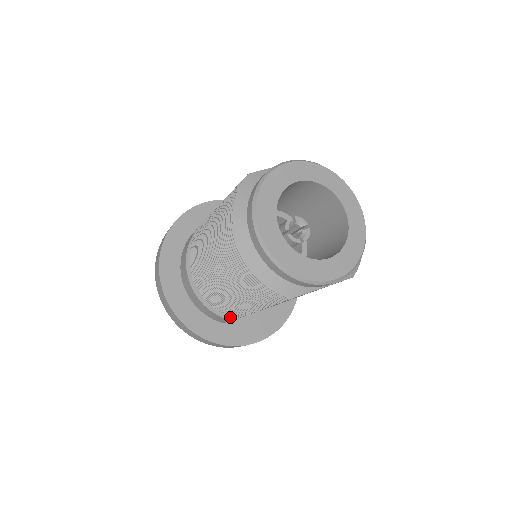
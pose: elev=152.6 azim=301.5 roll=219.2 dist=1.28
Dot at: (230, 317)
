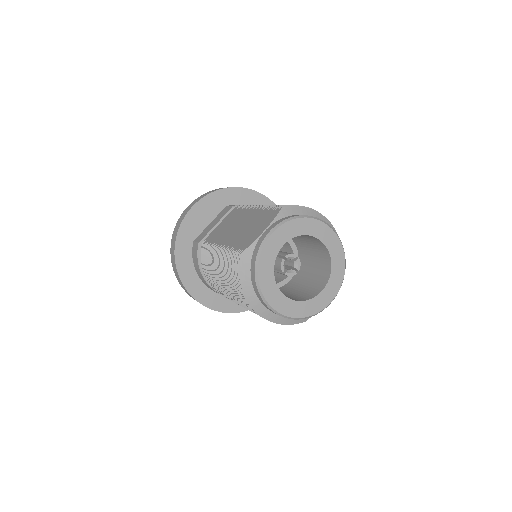
Dot at: occluded
